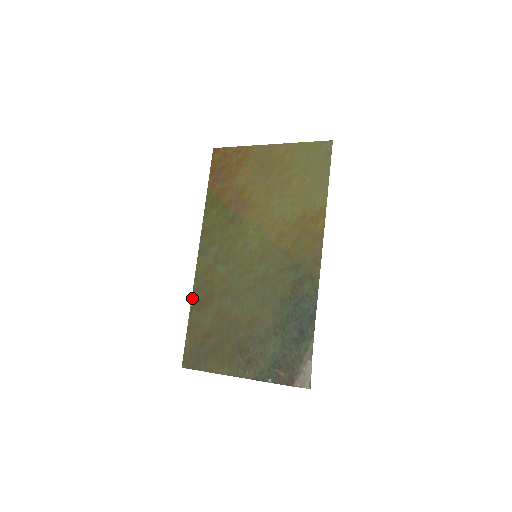
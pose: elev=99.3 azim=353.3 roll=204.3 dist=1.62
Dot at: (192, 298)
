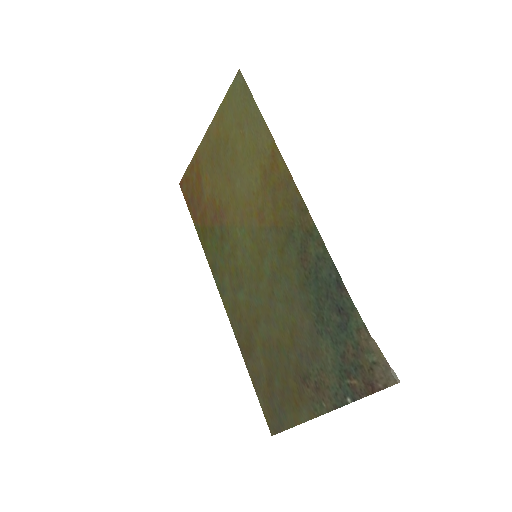
Dot at: occluded
